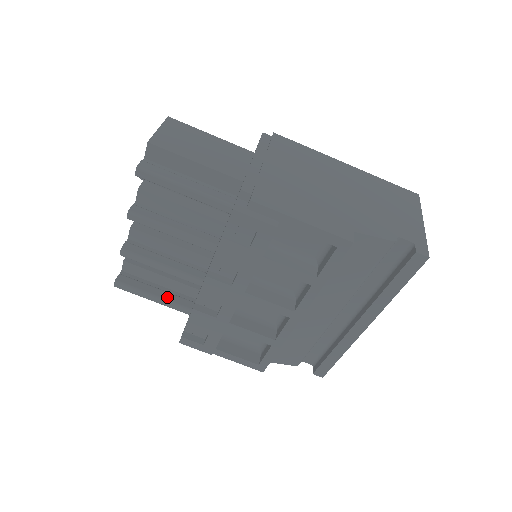
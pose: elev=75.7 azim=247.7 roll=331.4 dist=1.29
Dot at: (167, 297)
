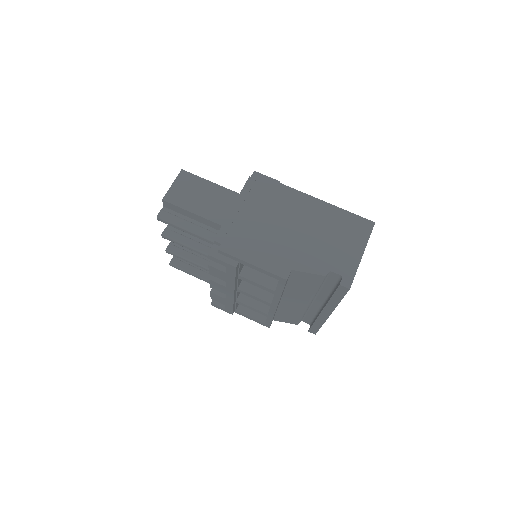
Dot at: (202, 275)
